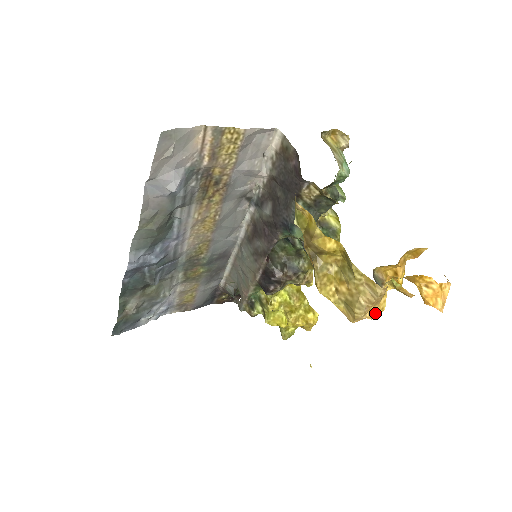
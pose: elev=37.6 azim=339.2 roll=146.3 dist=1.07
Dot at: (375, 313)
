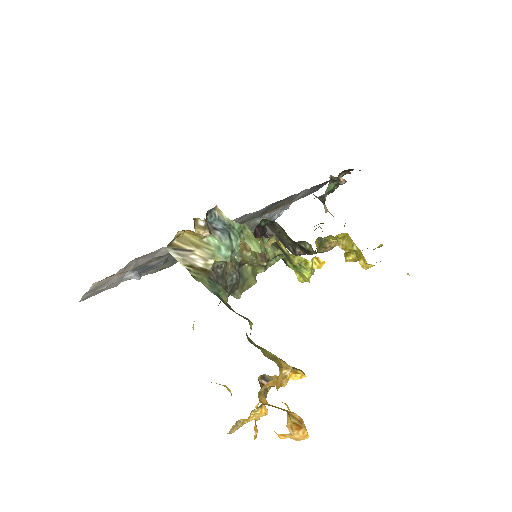
Dot at: (258, 418)
